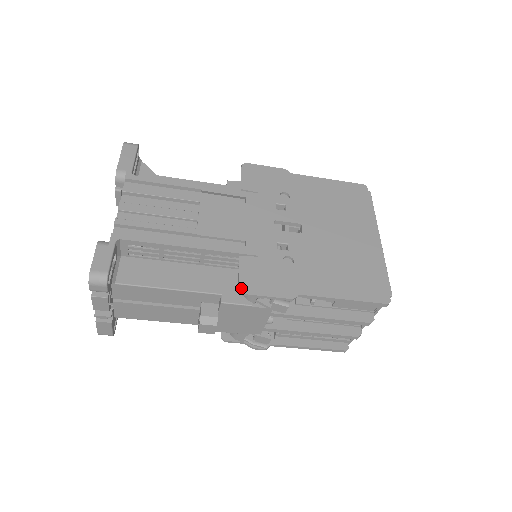
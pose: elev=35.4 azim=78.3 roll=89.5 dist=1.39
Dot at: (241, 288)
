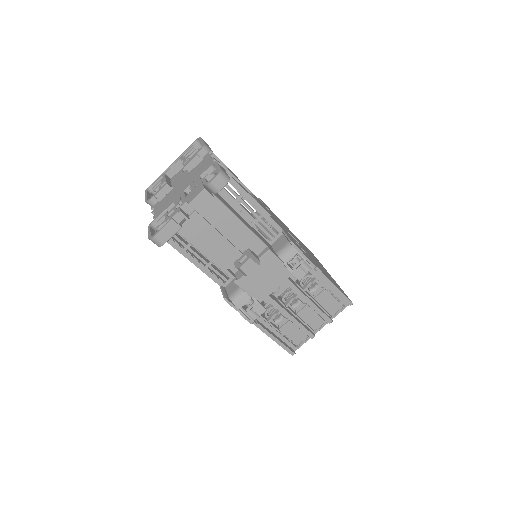
Dot at: (292, 241)
